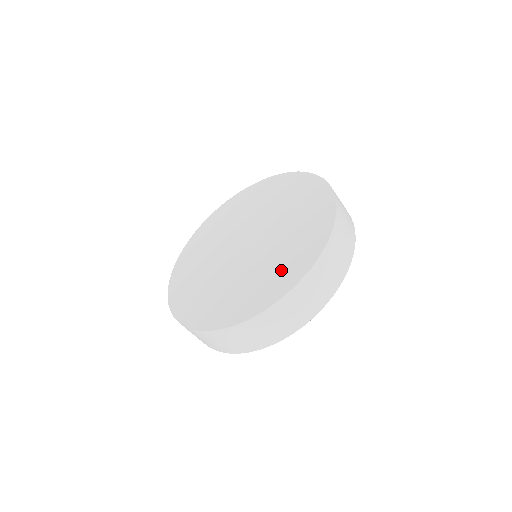
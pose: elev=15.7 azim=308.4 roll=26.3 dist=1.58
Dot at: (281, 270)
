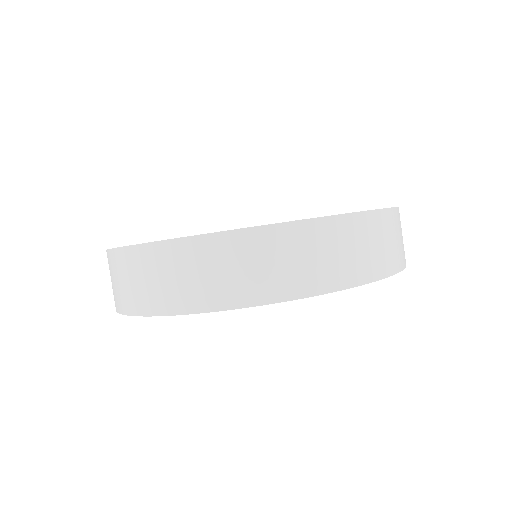
Dot at: occluded
